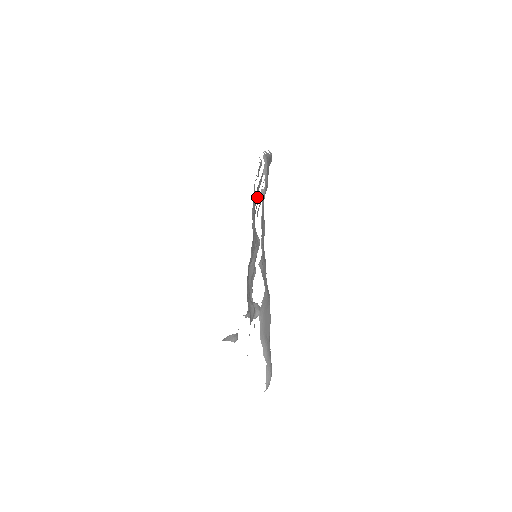
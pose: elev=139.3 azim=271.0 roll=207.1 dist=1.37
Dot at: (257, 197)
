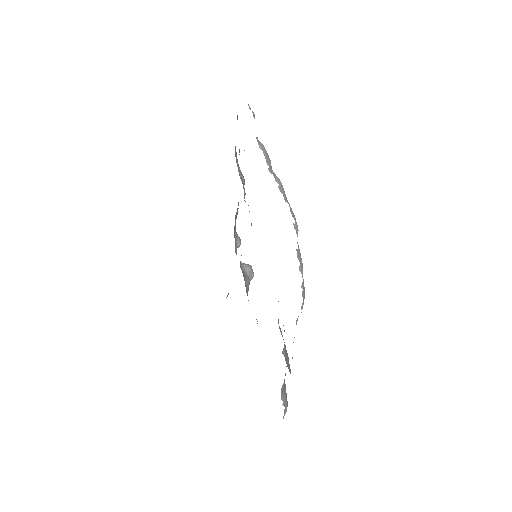
Dot at: occluded
